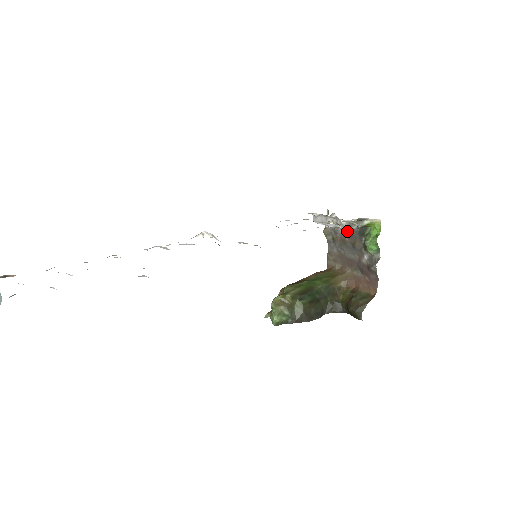
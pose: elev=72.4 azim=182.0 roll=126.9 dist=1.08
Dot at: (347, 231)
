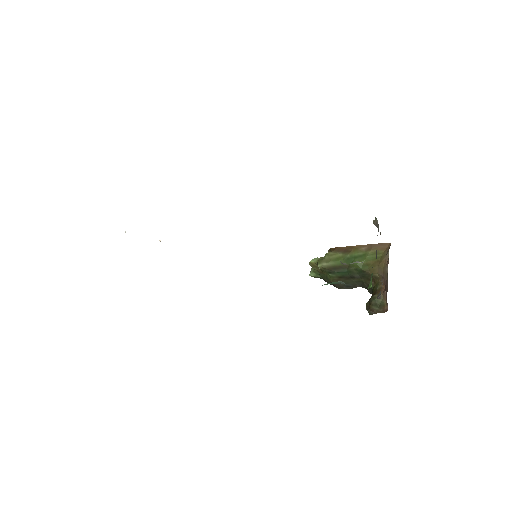
Dot at: occluded
